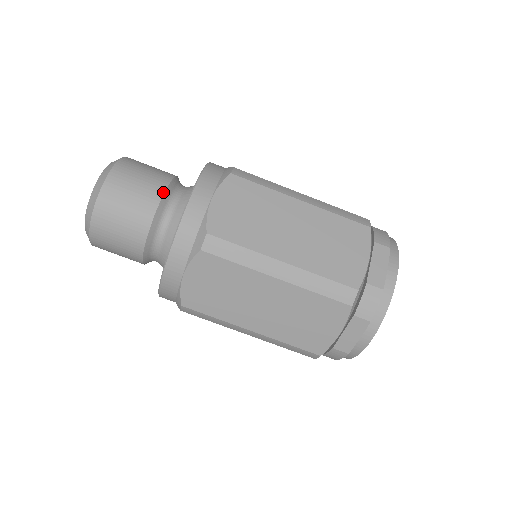
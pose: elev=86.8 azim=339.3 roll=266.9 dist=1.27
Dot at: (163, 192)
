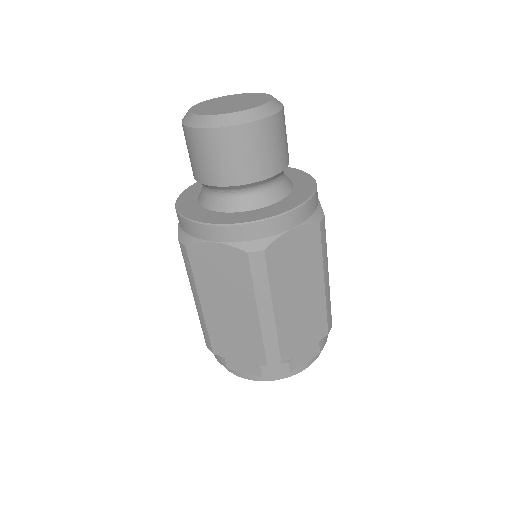
Dot at: (273, 175)
